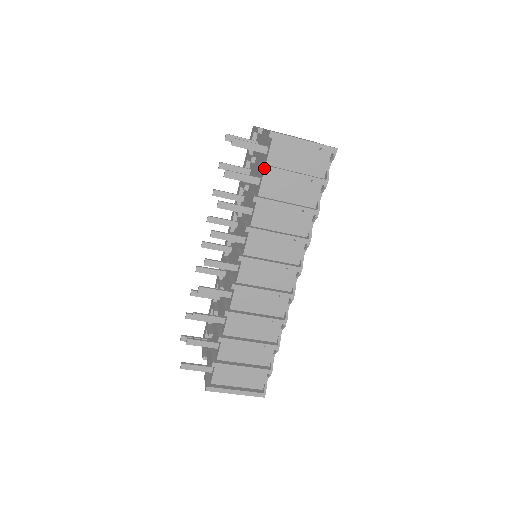
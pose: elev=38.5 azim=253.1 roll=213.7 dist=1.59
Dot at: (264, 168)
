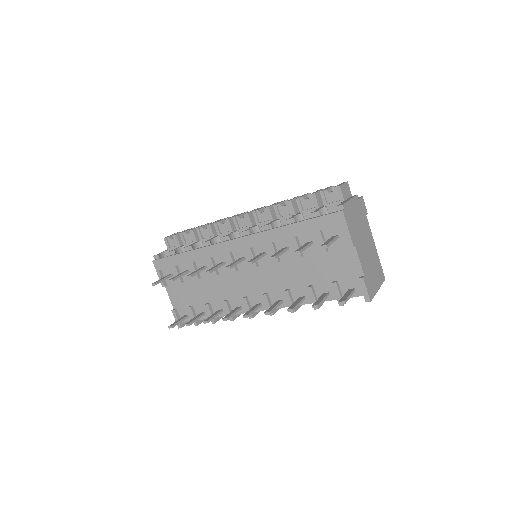
Dot at: (342, 305)
